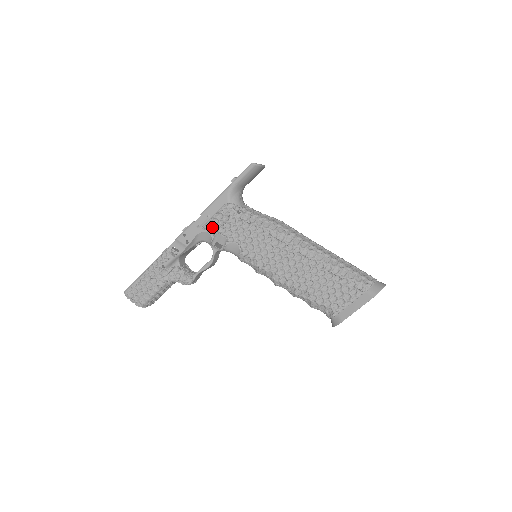
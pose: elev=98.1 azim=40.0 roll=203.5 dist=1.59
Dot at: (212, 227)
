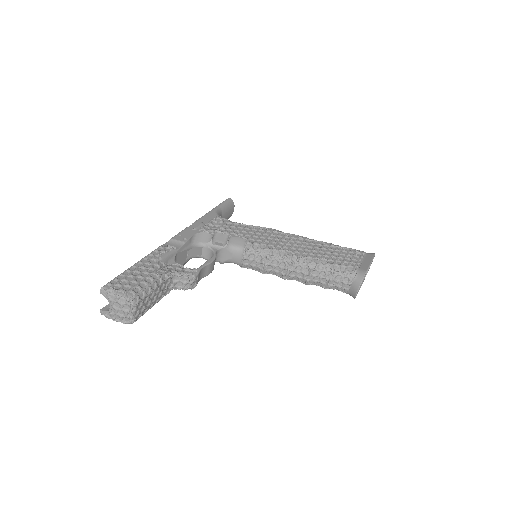
Dot at: (209, 229)
